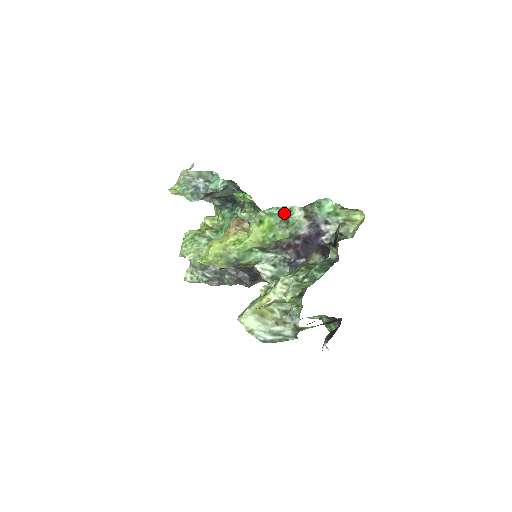
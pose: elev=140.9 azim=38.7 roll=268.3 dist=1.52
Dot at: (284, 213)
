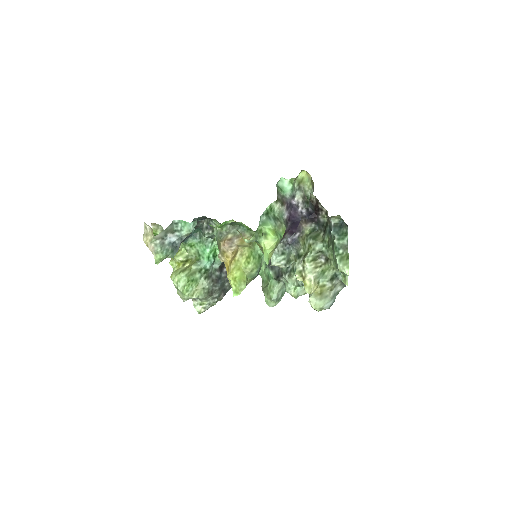
Dot at: (269, 214)
